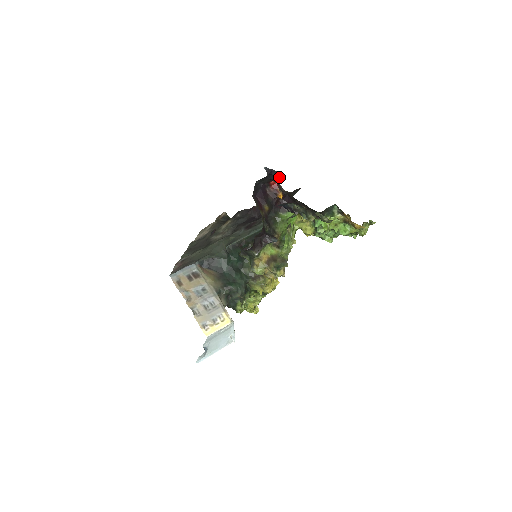
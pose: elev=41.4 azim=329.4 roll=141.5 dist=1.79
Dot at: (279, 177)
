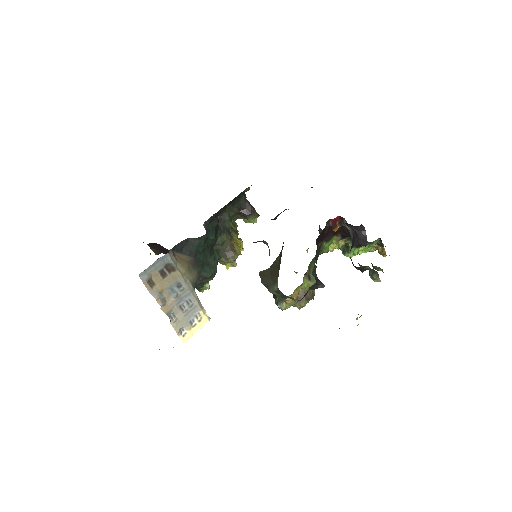
Dot at: (361, 230)
